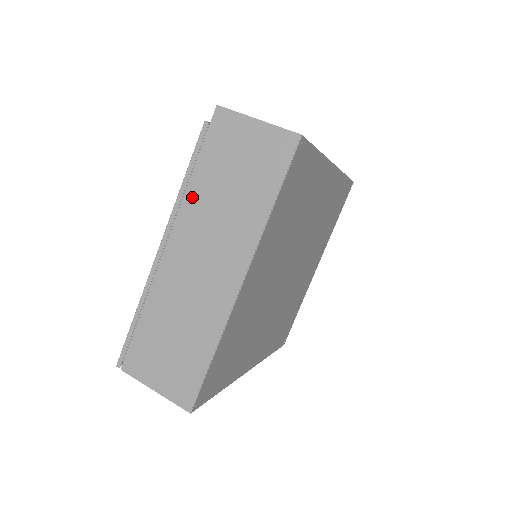
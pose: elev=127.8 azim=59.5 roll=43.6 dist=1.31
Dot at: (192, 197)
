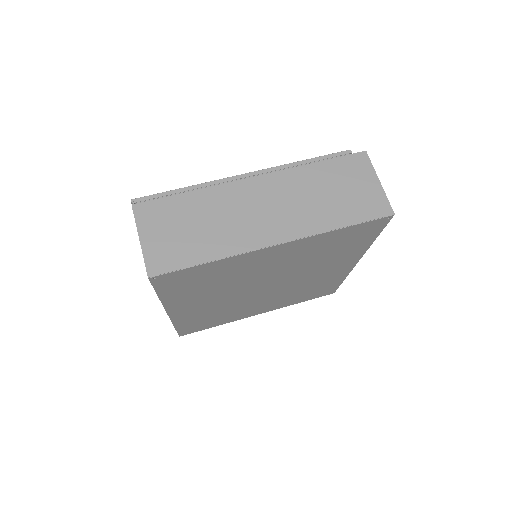
Dot at: (300, 173)
